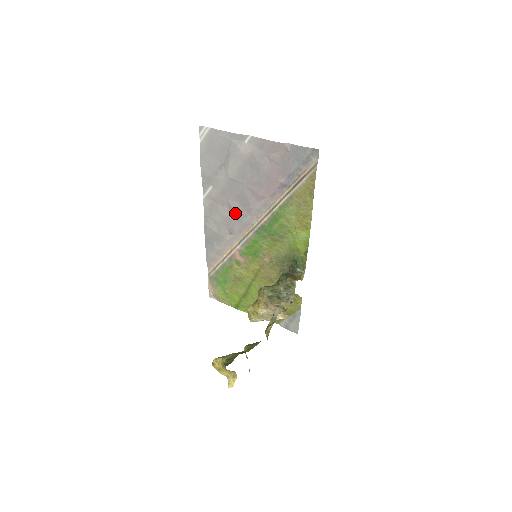
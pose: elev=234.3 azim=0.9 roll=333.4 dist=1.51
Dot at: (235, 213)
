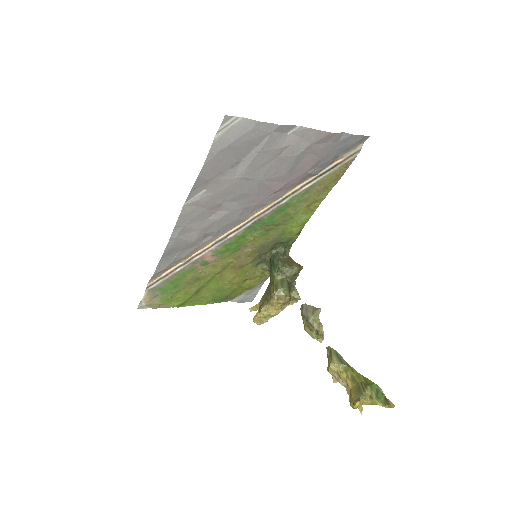
Dot at: (228, 214)
